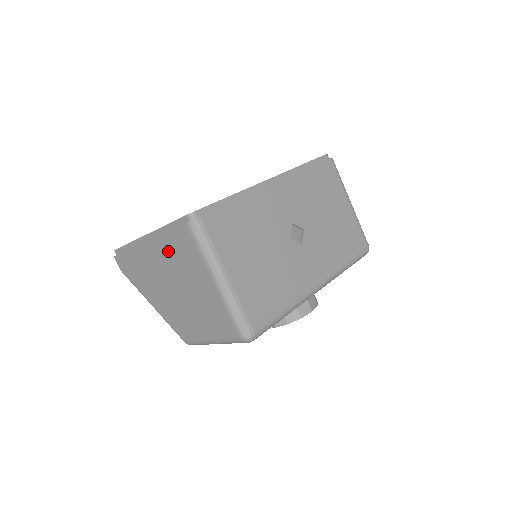
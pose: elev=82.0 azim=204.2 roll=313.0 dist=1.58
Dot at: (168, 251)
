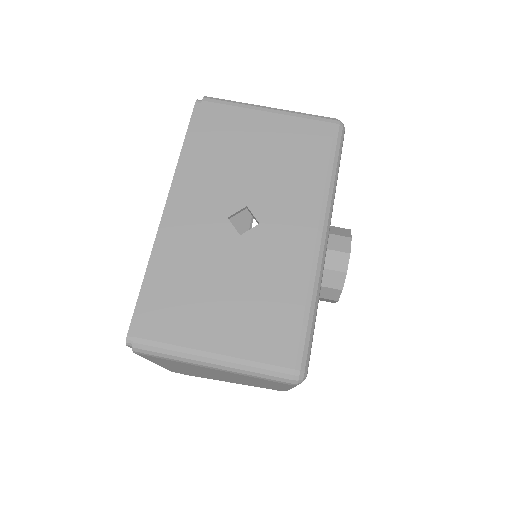
Dot at: occluded
